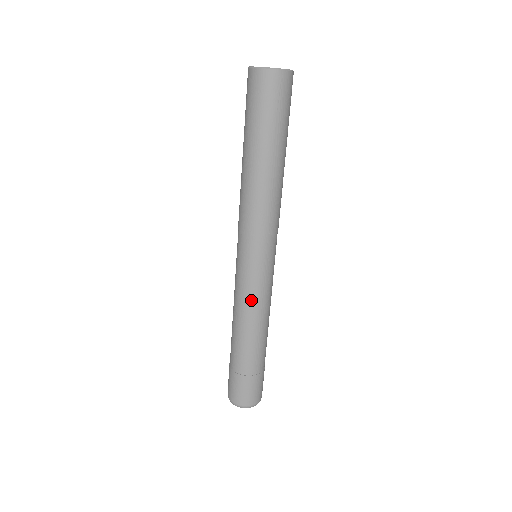
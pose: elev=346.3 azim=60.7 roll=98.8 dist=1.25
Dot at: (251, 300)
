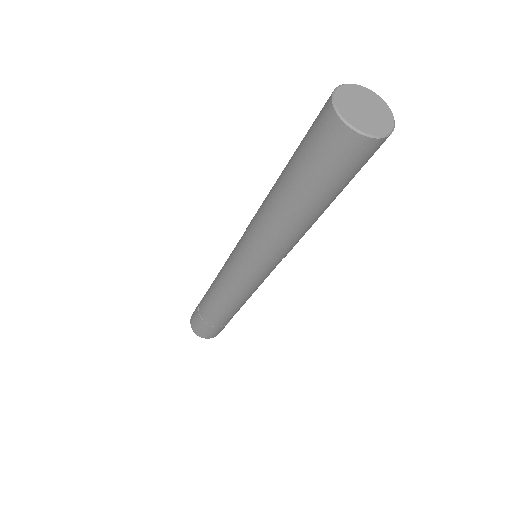
Dot at: (256, 289)
